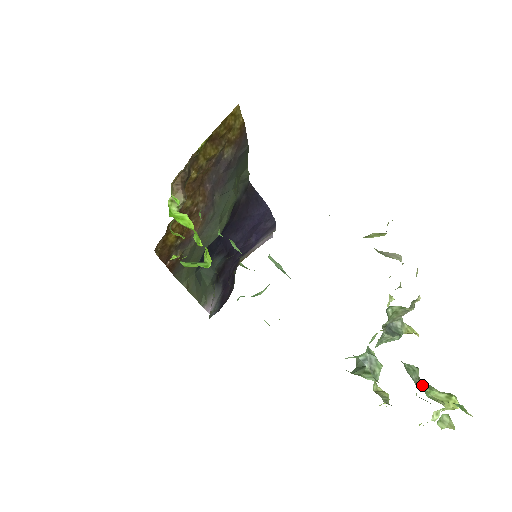
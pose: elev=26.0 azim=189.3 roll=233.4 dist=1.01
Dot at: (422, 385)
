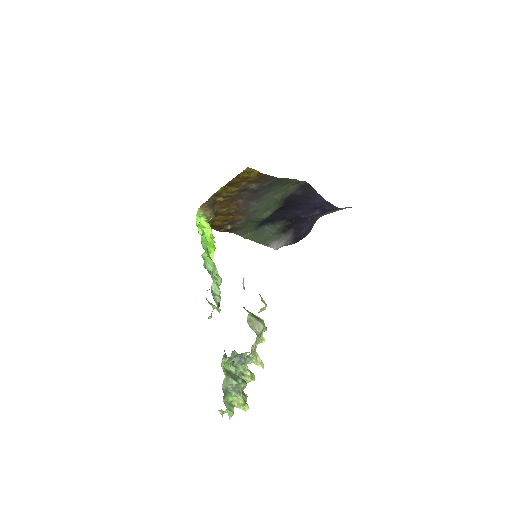
Dot at: (234, 391)
